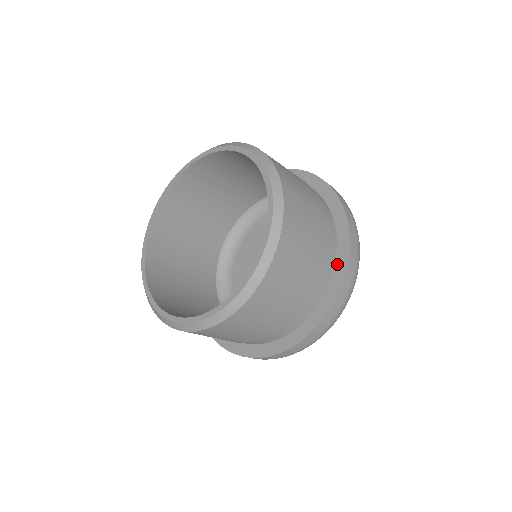
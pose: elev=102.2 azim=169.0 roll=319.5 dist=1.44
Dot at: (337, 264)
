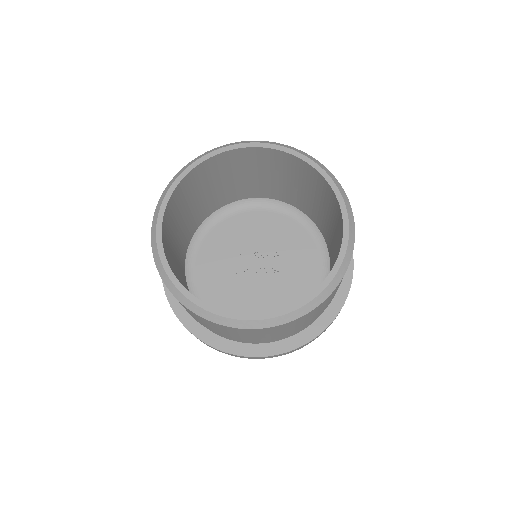
Dot at: occluded
